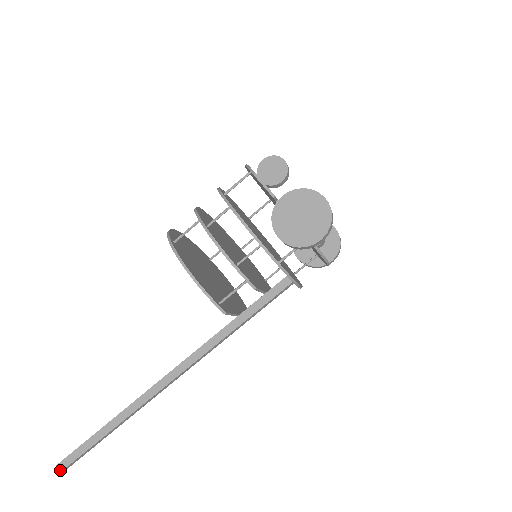
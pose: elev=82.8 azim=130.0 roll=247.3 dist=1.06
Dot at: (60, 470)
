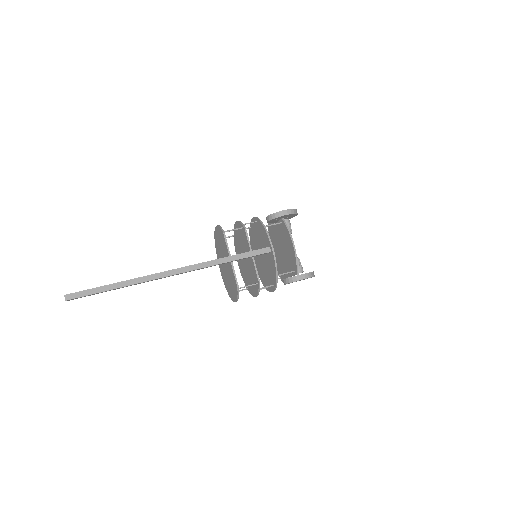
Dot at: (65, 295)
